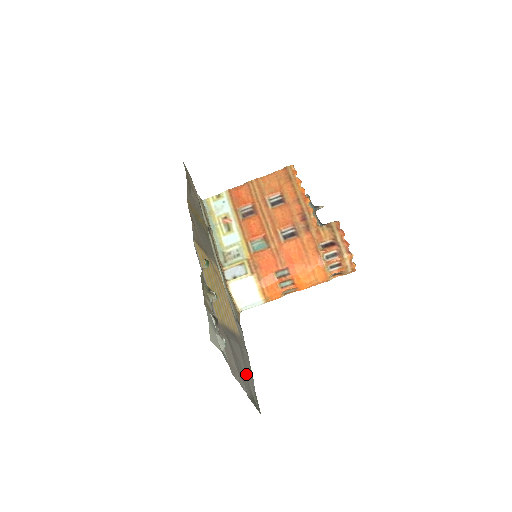
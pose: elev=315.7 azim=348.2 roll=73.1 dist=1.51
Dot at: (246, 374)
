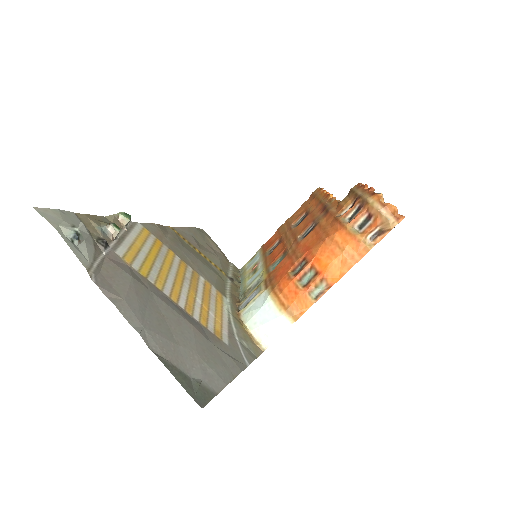
Dot at: (184, 348)
